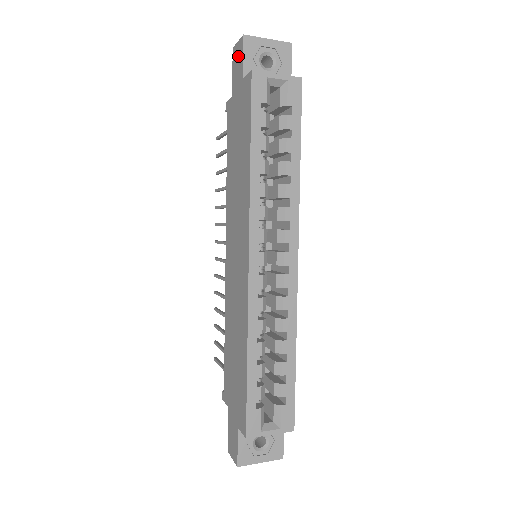
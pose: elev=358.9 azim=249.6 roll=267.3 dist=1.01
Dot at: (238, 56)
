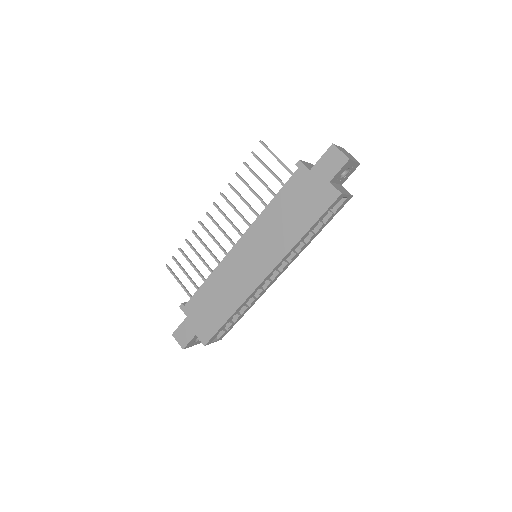
Dot at: (335, 161)
